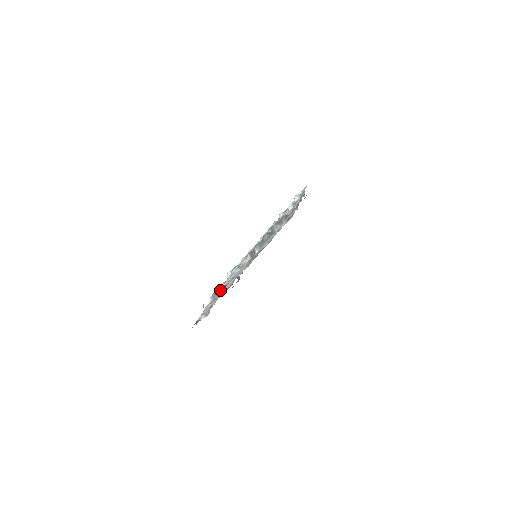
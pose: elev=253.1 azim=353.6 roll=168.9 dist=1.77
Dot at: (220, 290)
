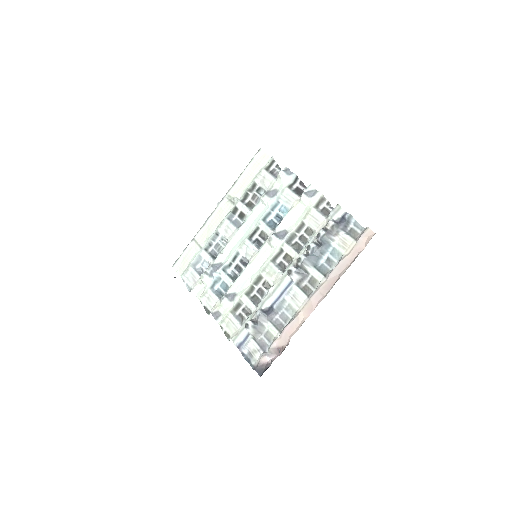
Dot at: (264, 319)
